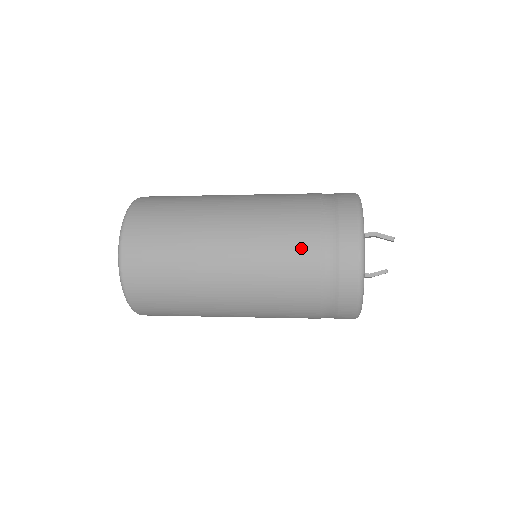
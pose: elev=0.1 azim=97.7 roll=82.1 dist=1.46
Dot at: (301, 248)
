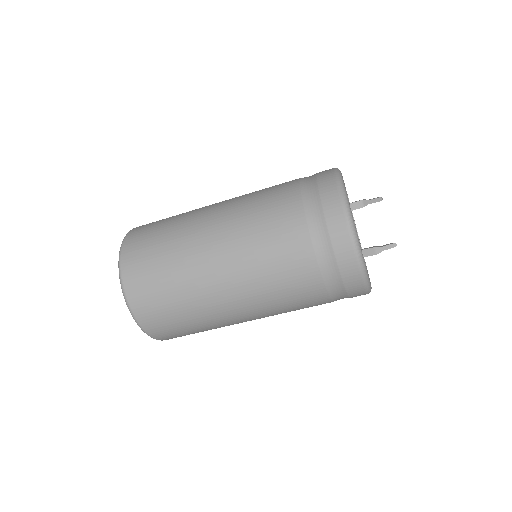
Dot at: occluded
